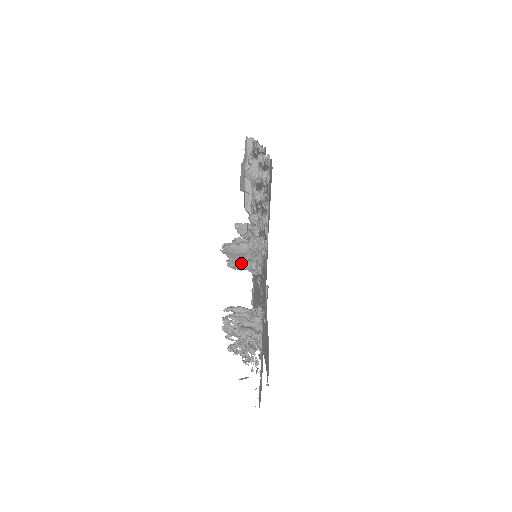
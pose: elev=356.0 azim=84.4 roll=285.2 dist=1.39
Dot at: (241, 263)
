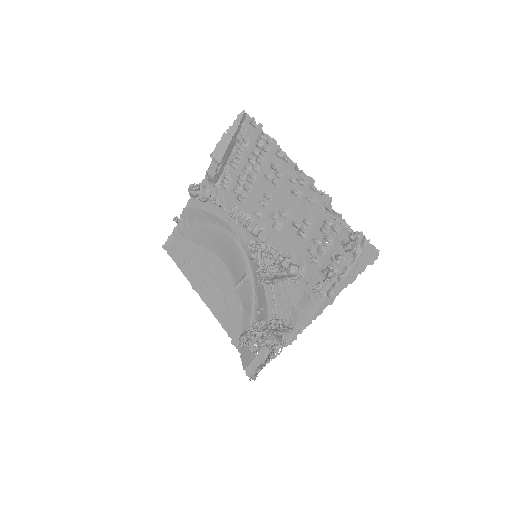
Dot at: (272, 280)
